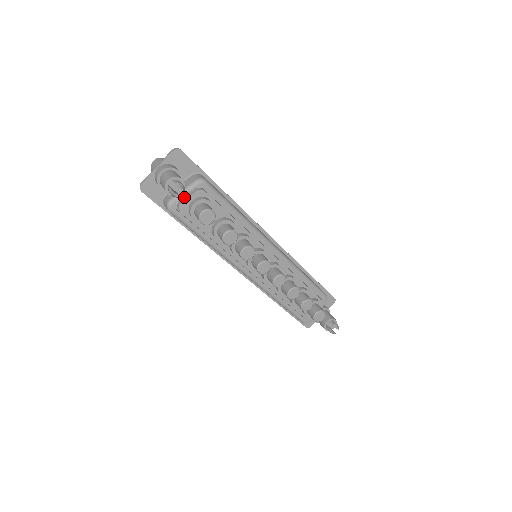
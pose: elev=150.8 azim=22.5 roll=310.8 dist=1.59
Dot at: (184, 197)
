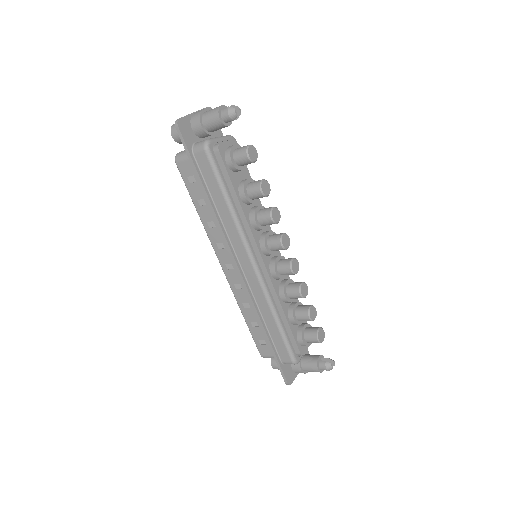
Dot at: occluded
